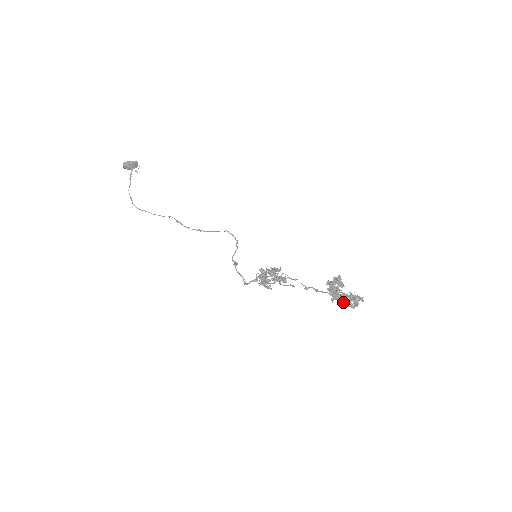
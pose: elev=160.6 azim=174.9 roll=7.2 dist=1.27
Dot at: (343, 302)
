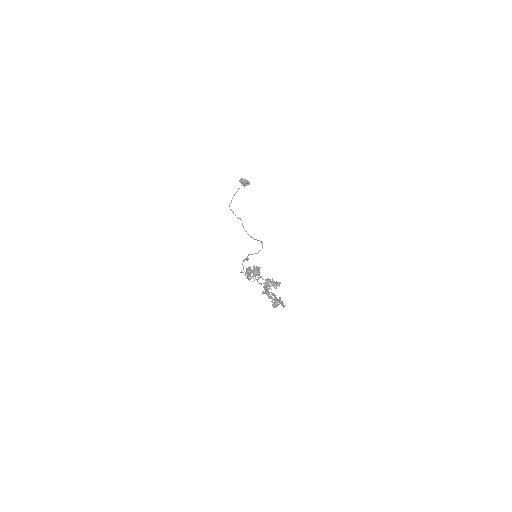
Dot at: (269, 298)
